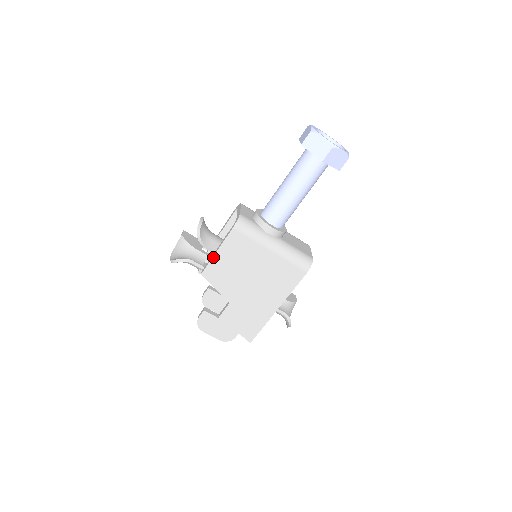
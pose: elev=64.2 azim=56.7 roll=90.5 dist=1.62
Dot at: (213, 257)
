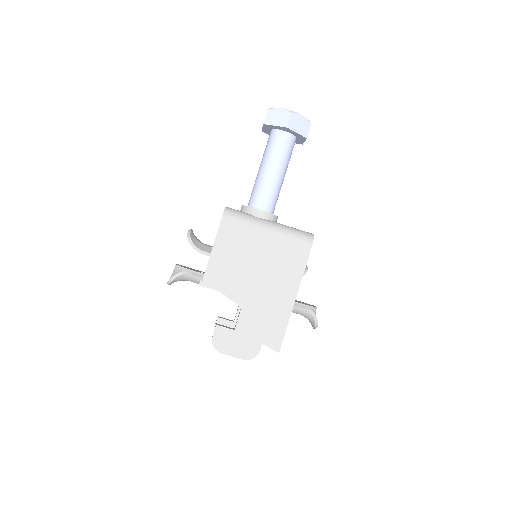
Dot at: (210, 256)
